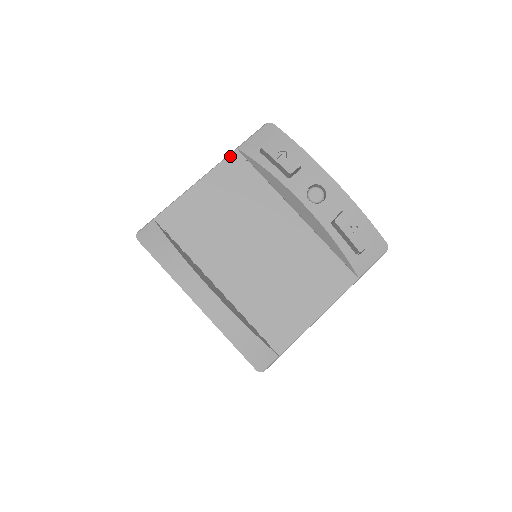
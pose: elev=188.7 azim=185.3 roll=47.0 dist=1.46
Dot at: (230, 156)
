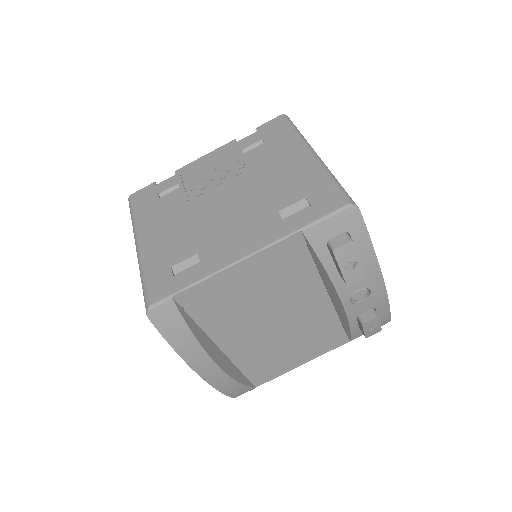
Dot at: (289, 238)
